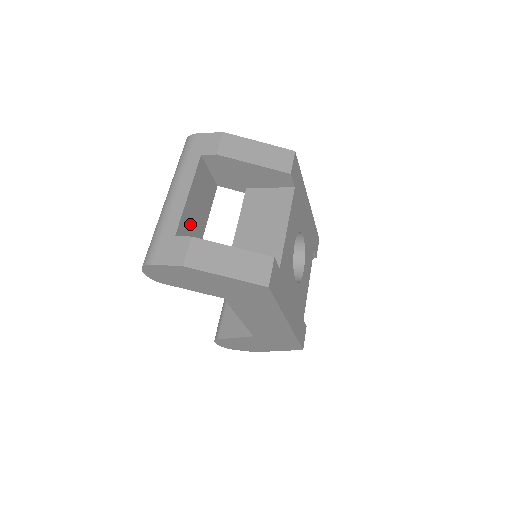
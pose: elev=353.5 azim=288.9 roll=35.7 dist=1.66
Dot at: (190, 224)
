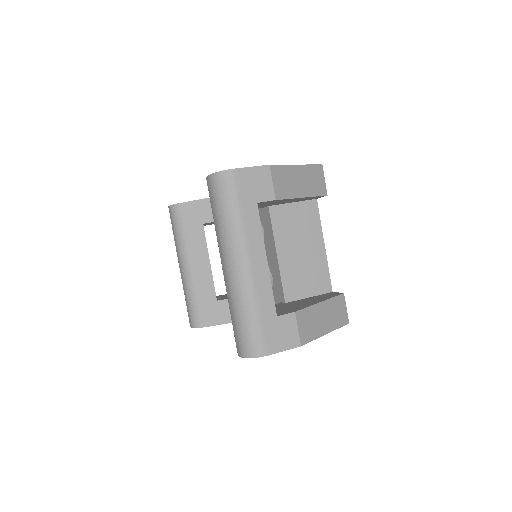
Dot at: occluded
